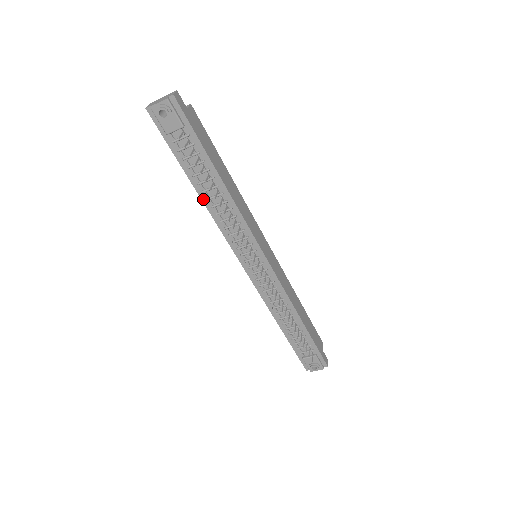
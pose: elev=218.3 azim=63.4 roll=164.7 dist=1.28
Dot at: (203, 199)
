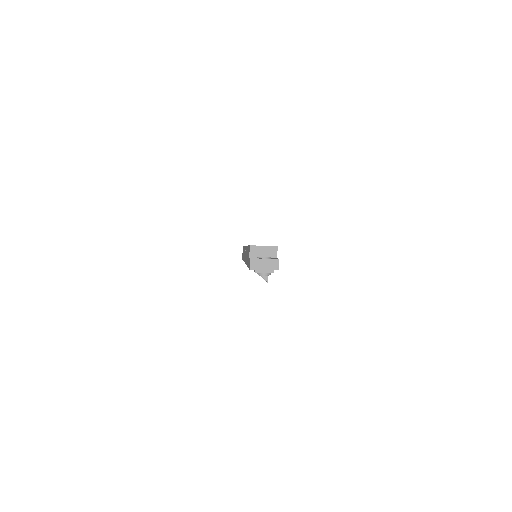
Dot at: occluded
